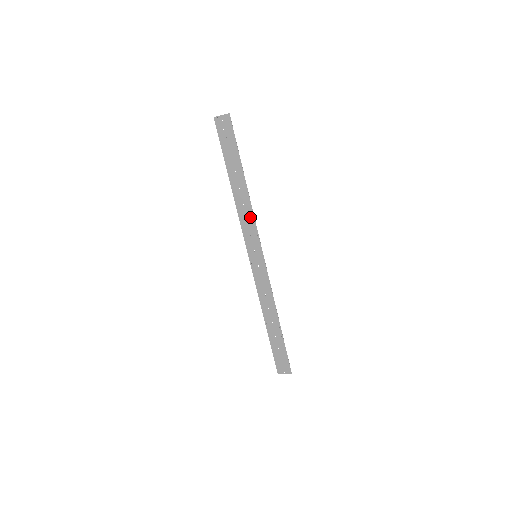
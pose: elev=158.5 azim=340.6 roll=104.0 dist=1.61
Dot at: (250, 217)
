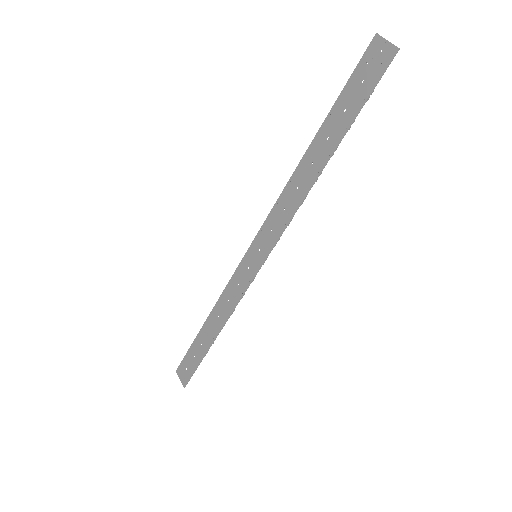
Dot at: (290, 210)
